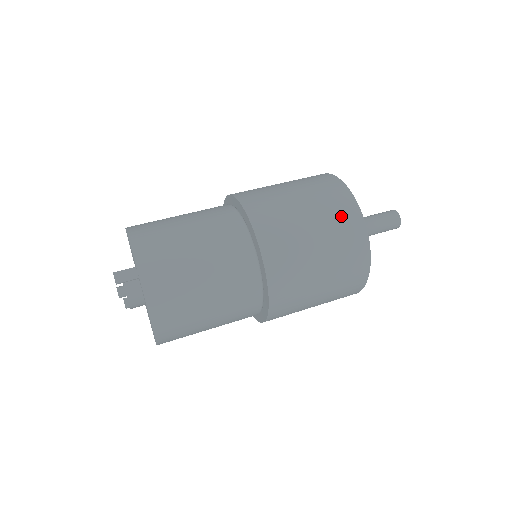
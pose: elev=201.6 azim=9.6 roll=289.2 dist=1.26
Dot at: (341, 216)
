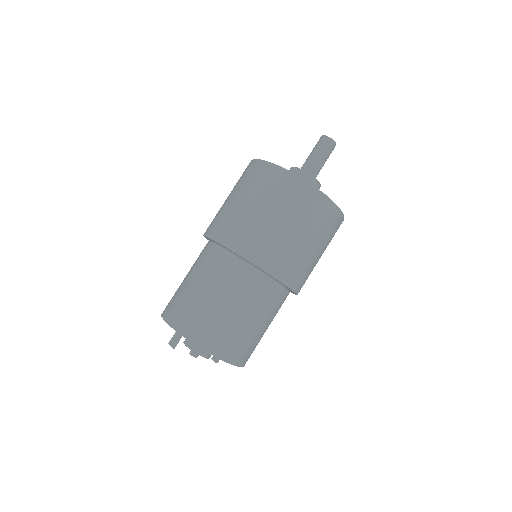
Dot at: (262, 179)
